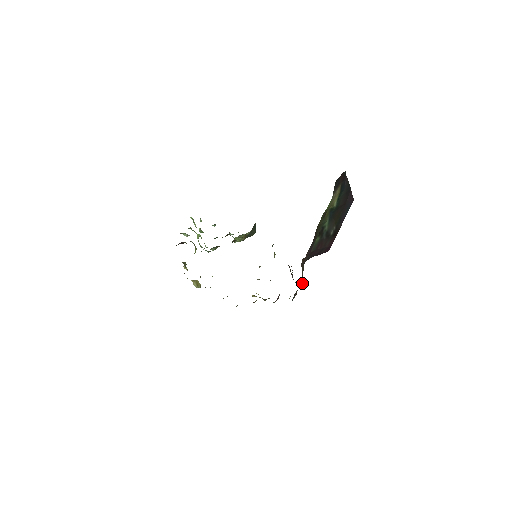
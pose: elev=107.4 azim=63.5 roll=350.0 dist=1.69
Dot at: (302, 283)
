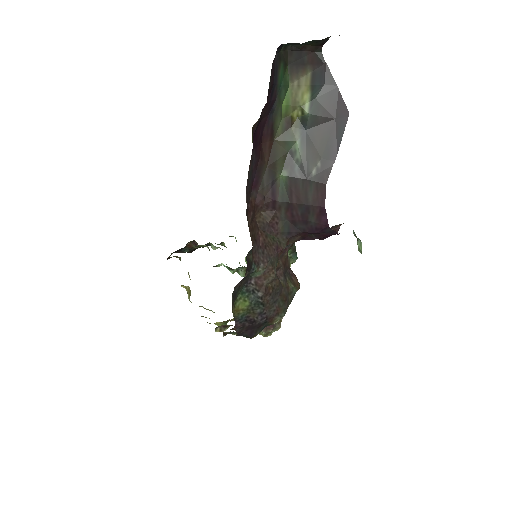
Dot at: (262, 259)
